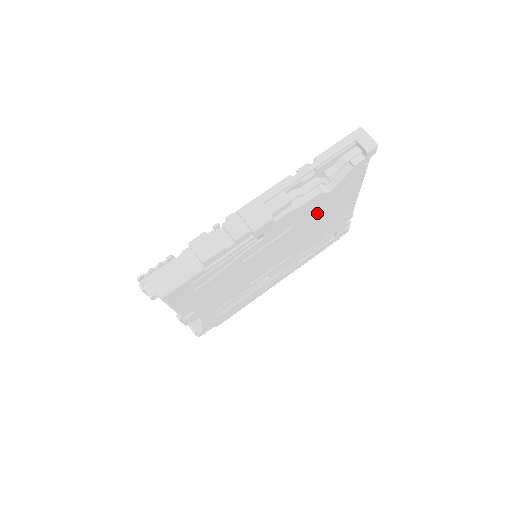
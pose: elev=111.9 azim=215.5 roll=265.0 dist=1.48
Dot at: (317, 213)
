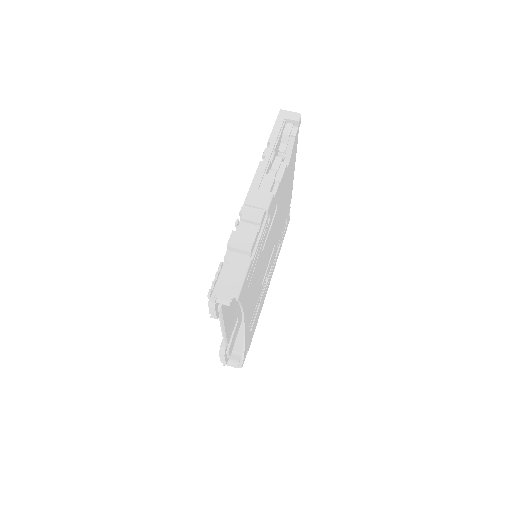
Dot at: (284, 192)
